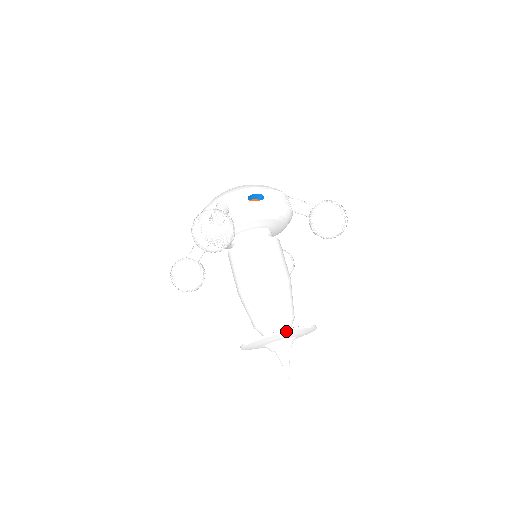
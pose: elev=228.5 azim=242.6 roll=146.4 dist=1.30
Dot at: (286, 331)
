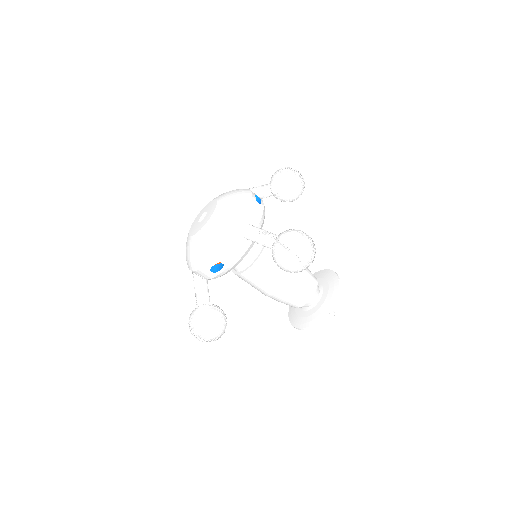
Dot at: (310, 327)
